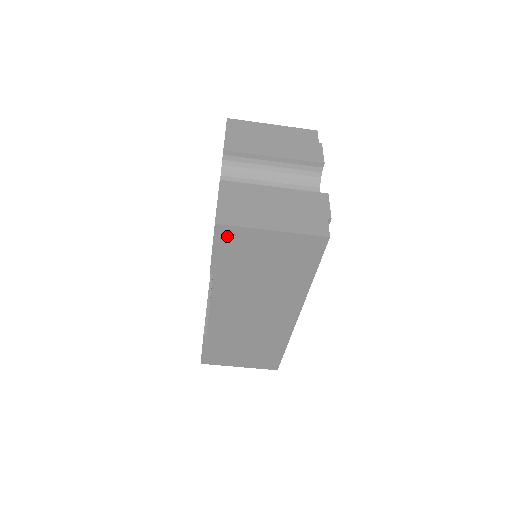
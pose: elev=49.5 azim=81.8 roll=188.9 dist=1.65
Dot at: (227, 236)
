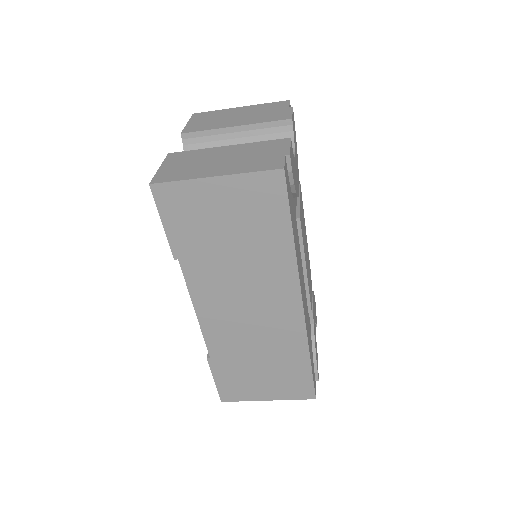
Dot at: (169, 199)
